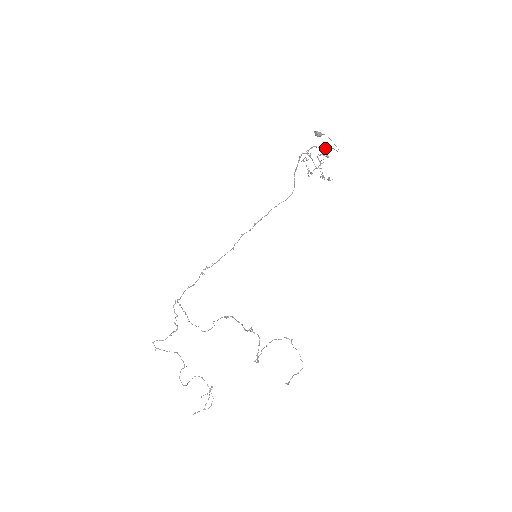
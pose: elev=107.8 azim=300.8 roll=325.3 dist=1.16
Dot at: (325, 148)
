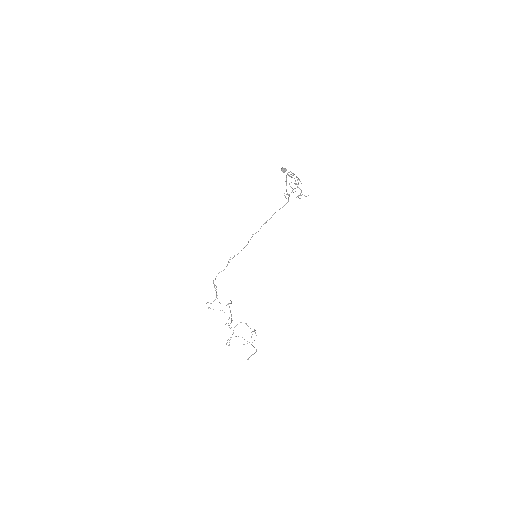
Dot at: (296, 176)
